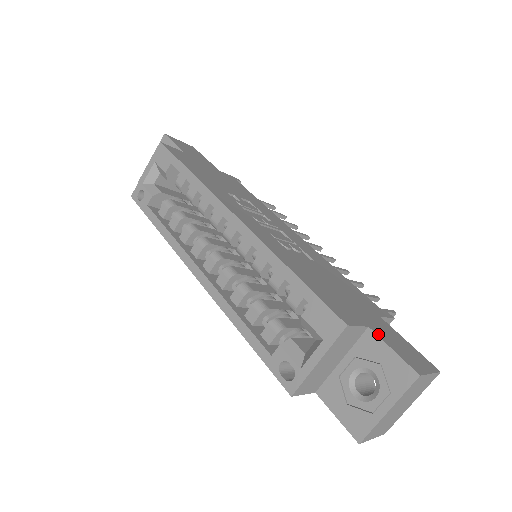
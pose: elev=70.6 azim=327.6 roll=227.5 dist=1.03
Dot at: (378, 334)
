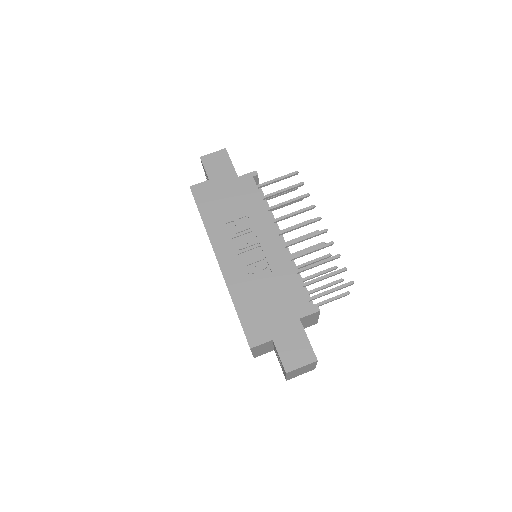
Dot at: (277, 344)
